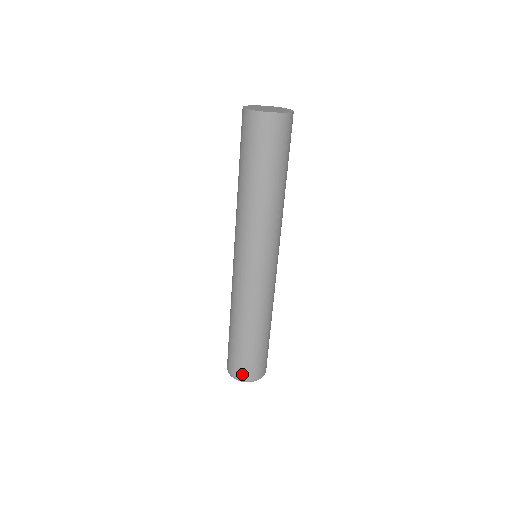
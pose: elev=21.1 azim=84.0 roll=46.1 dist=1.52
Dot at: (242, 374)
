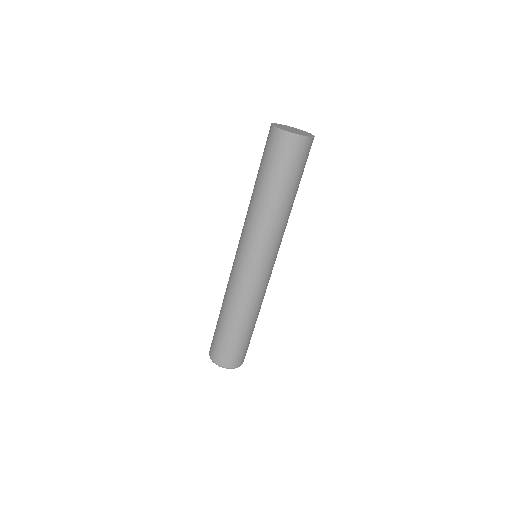
Dot at: (239, 361)
